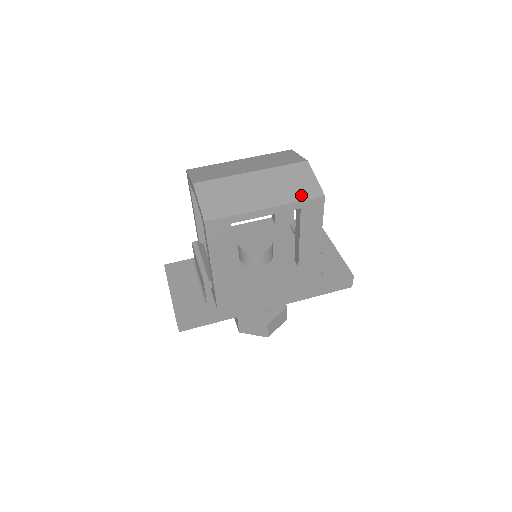
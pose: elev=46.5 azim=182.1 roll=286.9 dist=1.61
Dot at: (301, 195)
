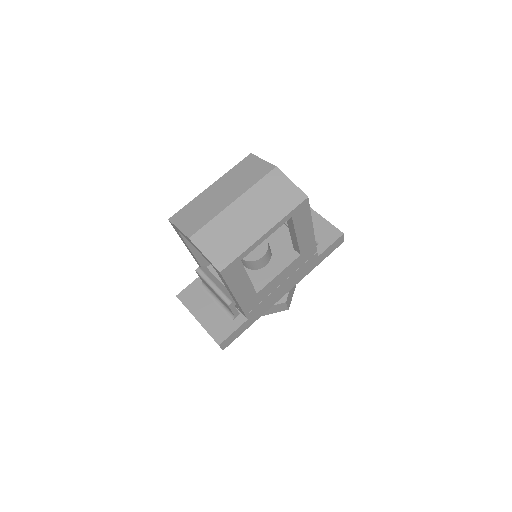
Dot at: (288, 206)
